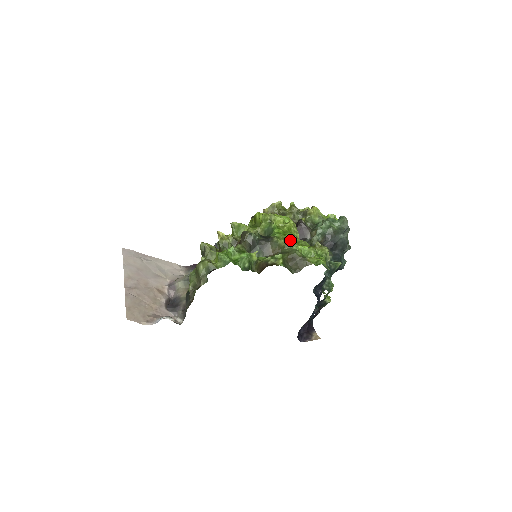
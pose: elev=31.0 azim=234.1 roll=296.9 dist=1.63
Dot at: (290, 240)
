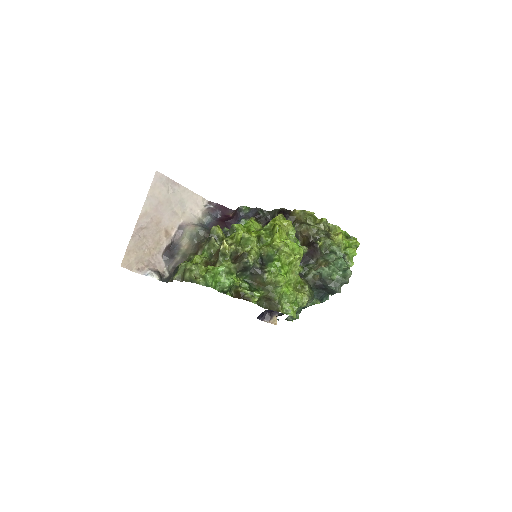
Dot at: (277, 284)
